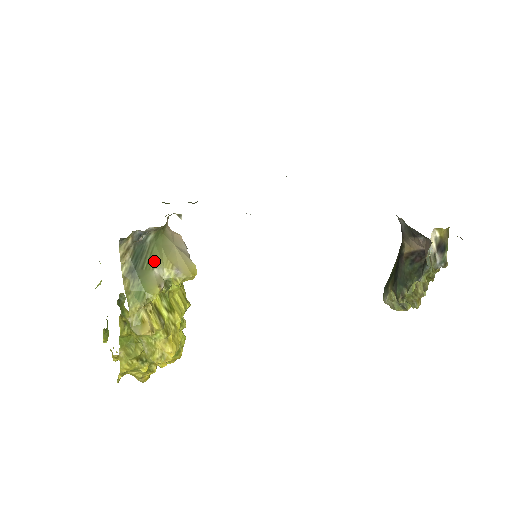
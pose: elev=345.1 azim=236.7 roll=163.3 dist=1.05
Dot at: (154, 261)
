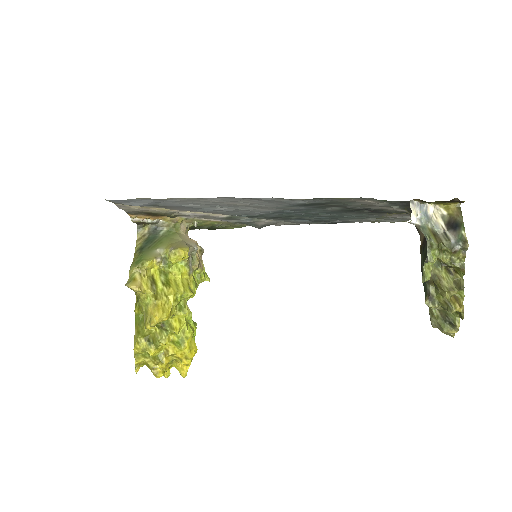
Dot at: (160, 245)
